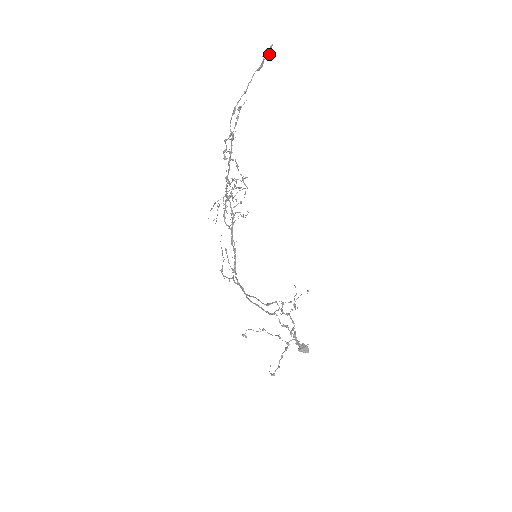
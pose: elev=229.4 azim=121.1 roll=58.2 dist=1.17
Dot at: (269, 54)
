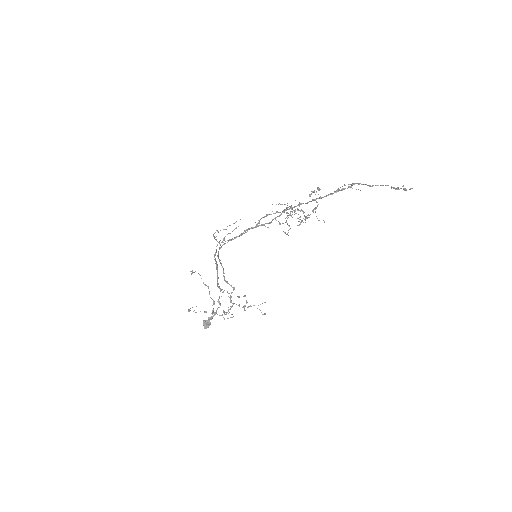
Dot at: occluded
